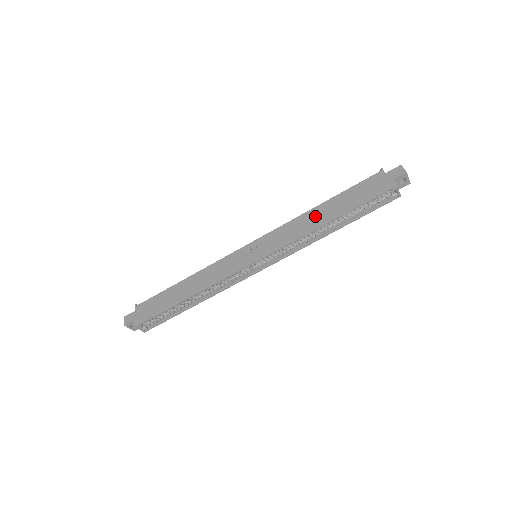
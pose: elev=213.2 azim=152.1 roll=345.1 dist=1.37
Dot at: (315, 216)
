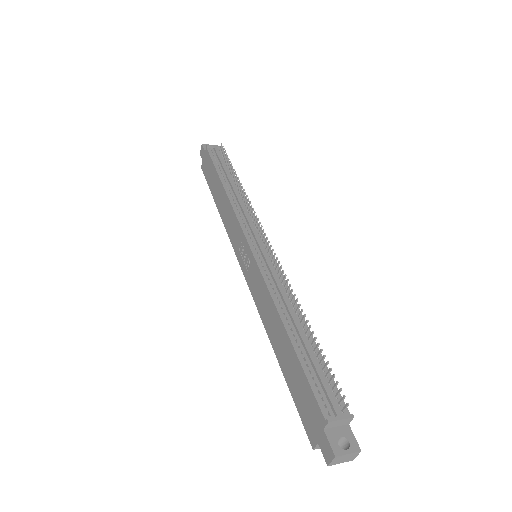
Dot at: (275, 328)
